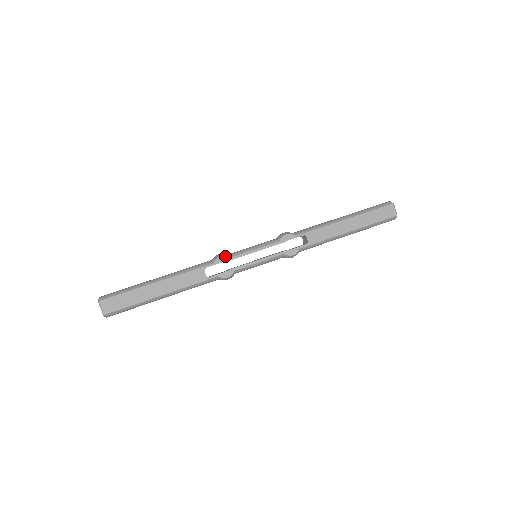
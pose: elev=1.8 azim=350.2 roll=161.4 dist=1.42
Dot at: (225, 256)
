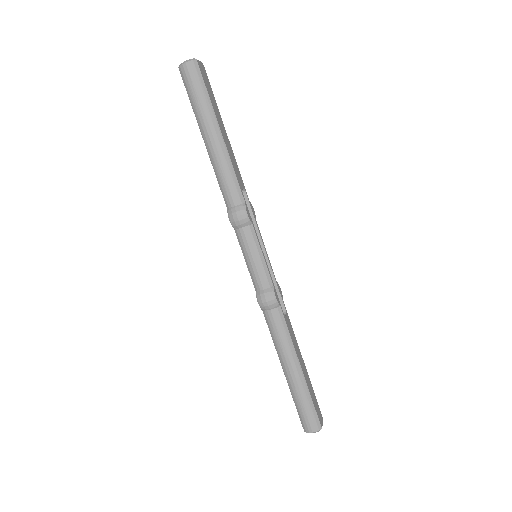
Dot at: occluded
